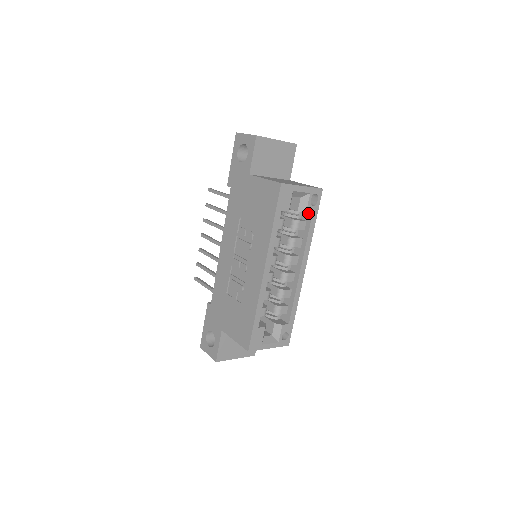
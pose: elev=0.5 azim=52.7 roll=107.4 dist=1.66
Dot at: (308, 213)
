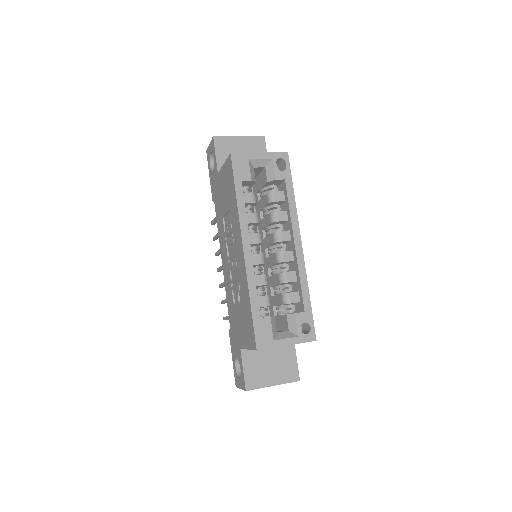
Dot at: (282, 182)
